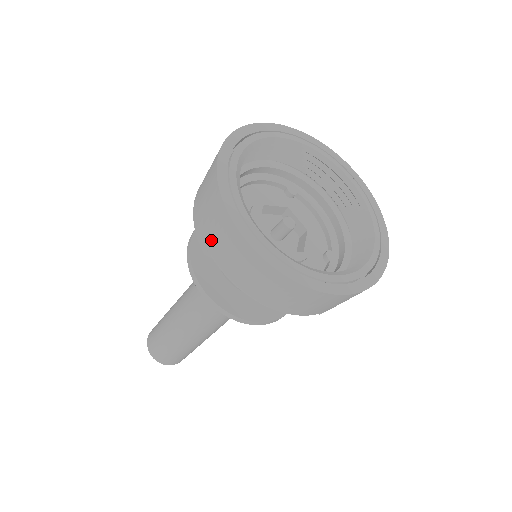
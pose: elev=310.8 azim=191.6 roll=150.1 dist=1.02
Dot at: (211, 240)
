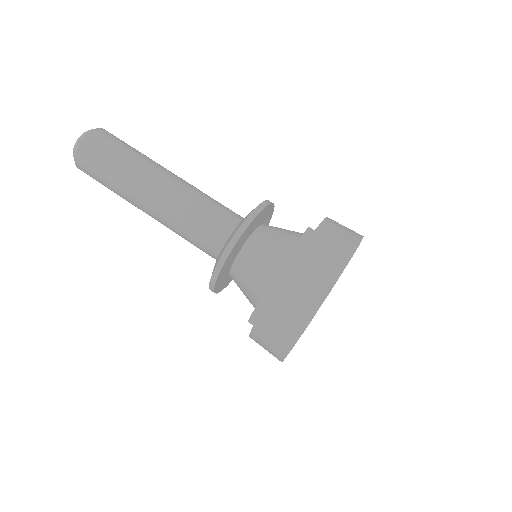
Dot at: (263, 331)
